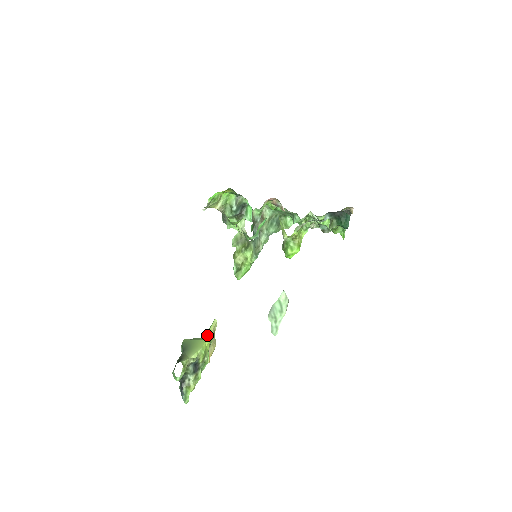
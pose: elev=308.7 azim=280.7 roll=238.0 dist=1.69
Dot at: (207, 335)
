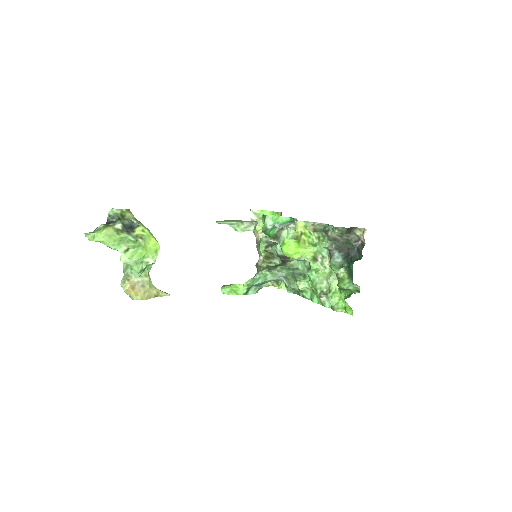
Dot at: occluded
